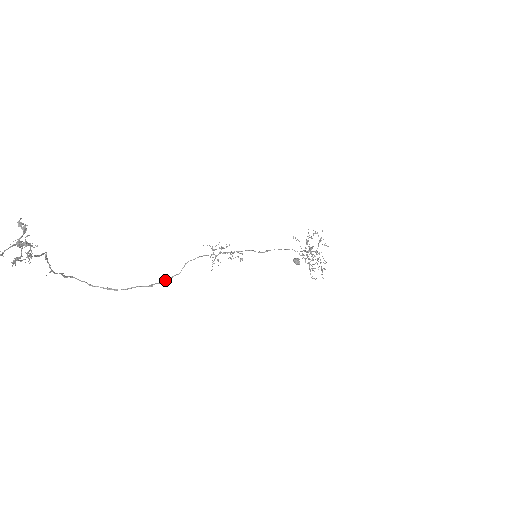
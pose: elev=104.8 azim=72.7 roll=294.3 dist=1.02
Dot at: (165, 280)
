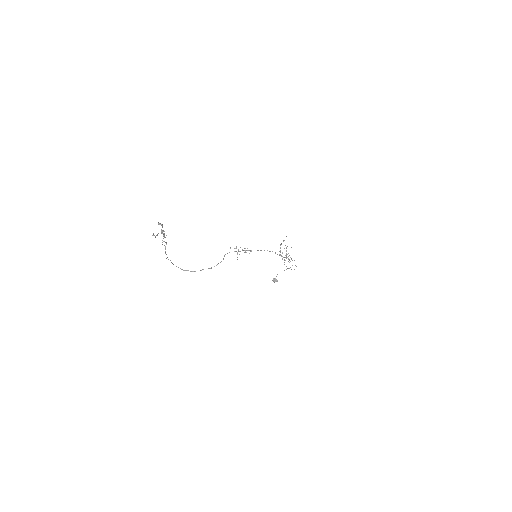
Dot at: (217, 264)
